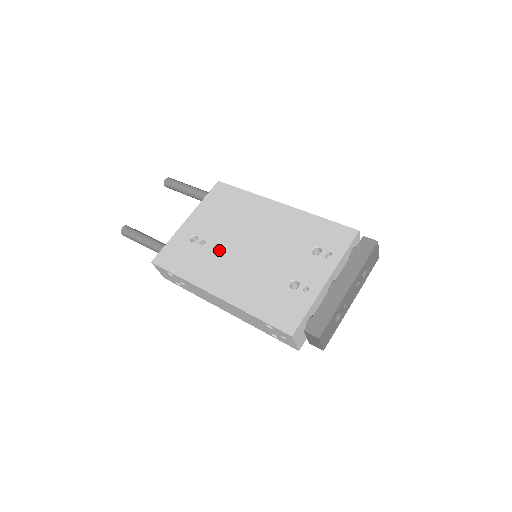
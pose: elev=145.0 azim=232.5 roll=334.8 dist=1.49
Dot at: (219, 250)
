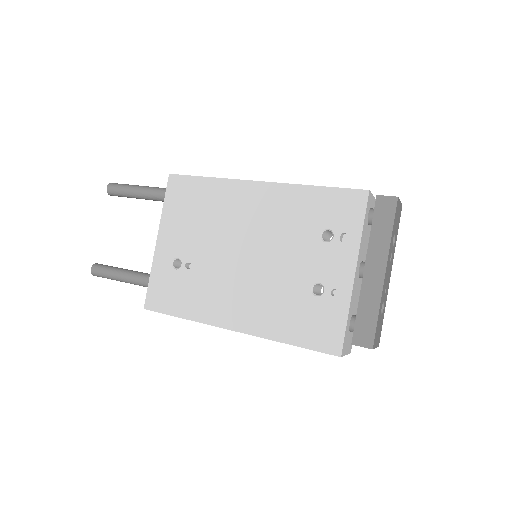
Dot at: (212, 270)
